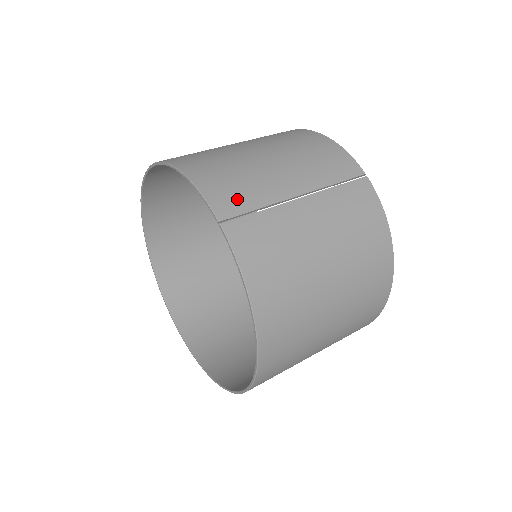
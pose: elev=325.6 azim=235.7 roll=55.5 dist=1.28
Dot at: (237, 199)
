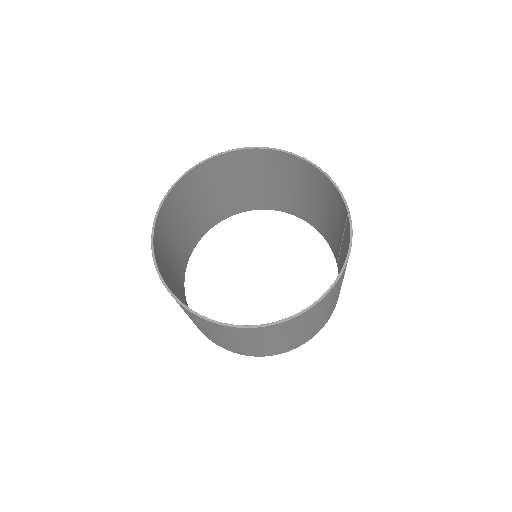
Dot at: occluded
